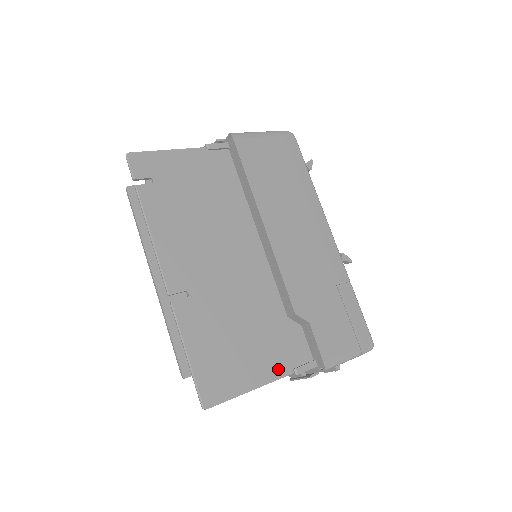
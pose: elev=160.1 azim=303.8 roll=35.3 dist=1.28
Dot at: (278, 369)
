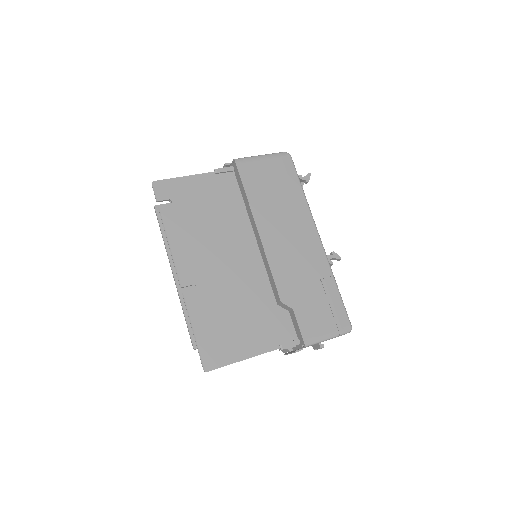
Dot at: (266, 345)
